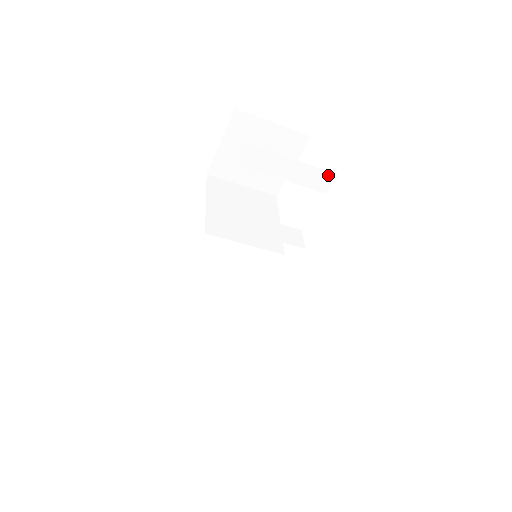
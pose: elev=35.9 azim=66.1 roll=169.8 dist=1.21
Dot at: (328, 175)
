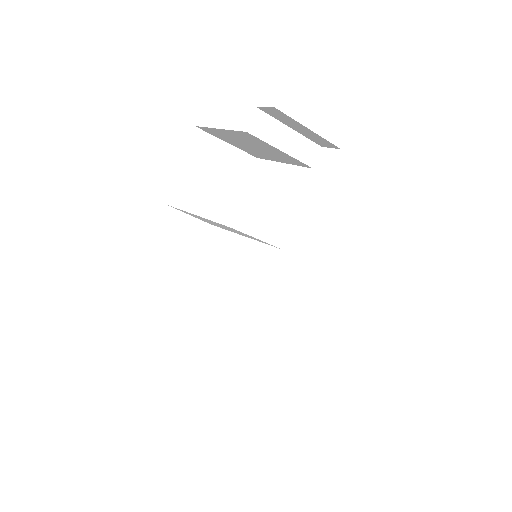
Dot at: (314, 147)
